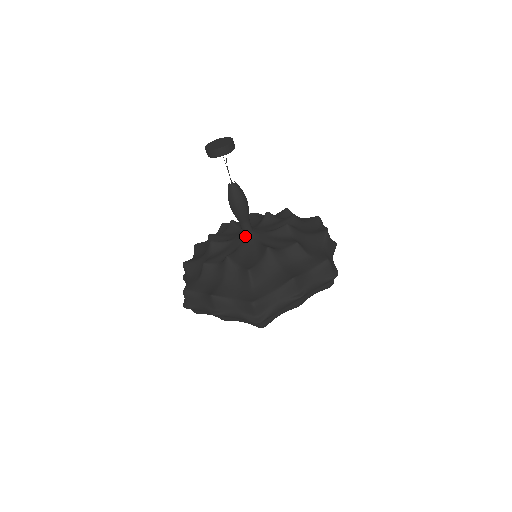
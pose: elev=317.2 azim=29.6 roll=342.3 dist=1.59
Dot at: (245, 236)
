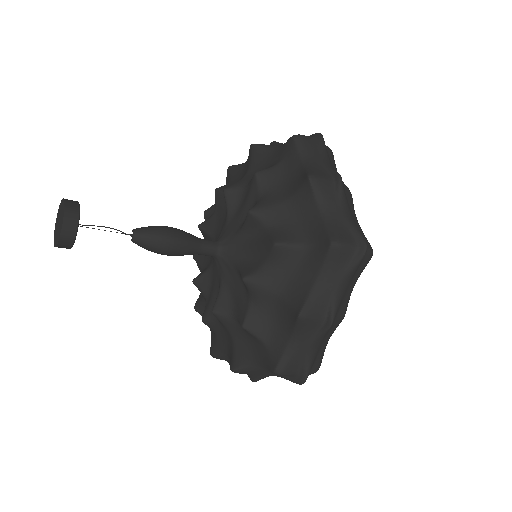
Dot at: (216, 260)
